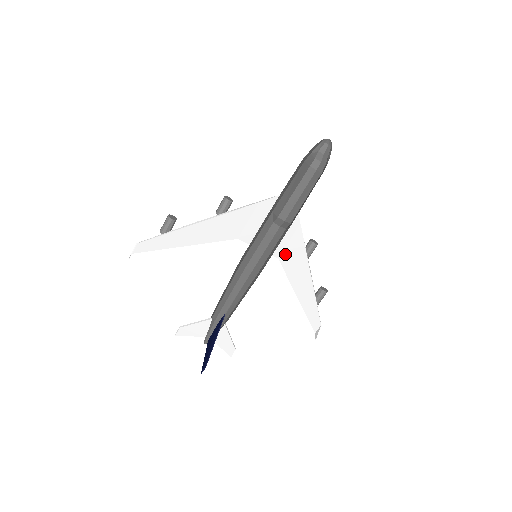
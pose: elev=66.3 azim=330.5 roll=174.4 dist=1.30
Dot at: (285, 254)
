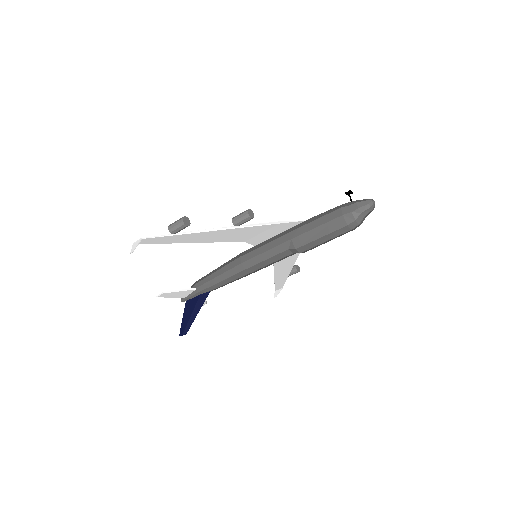
Dot at: occluded
